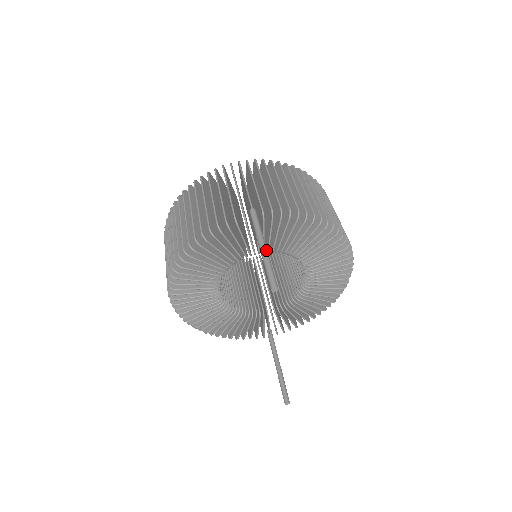
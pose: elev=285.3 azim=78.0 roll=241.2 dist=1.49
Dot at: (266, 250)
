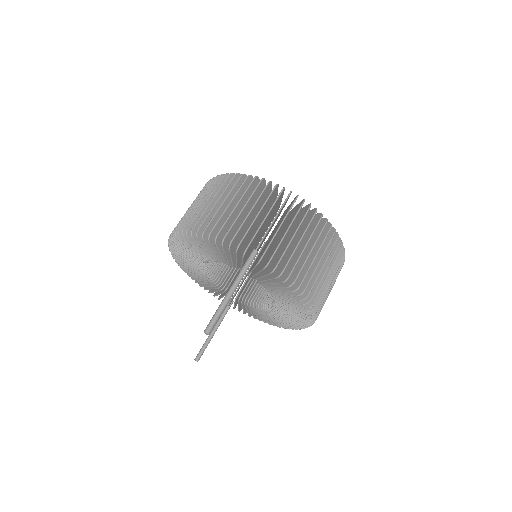
Dot at: (230, 297)
